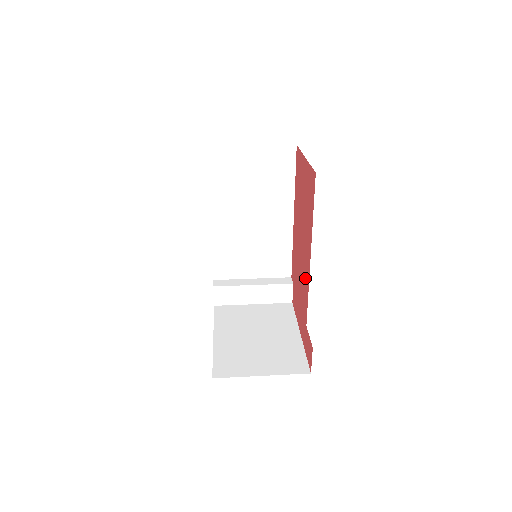
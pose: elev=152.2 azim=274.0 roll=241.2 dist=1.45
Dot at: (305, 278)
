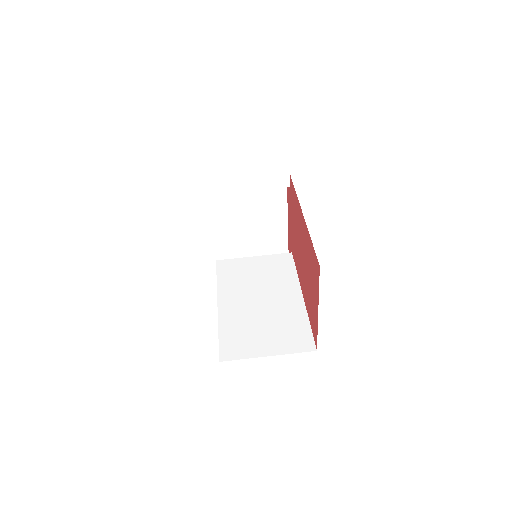
Dot at: (297, 263)
